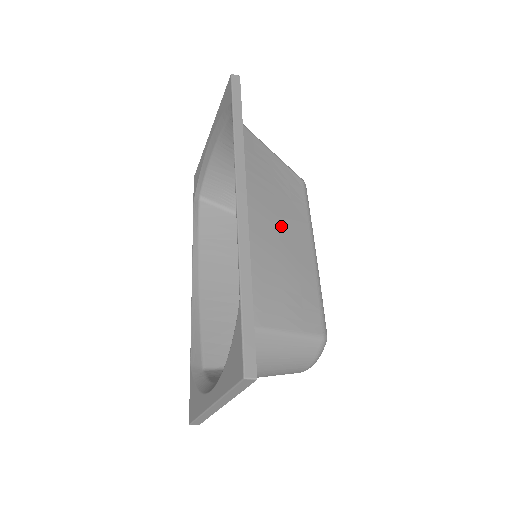
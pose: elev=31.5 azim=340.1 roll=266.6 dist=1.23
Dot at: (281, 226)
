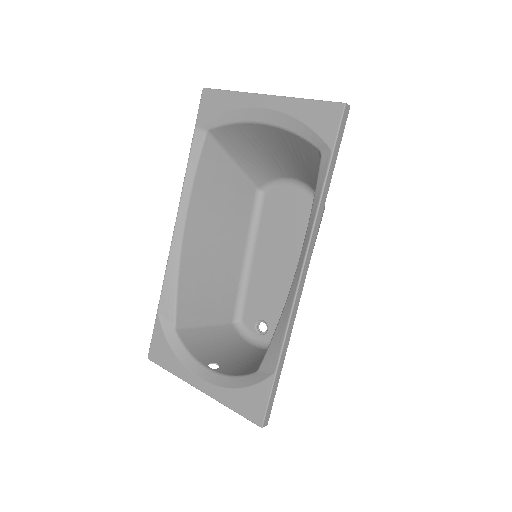
Dot at: occluded
